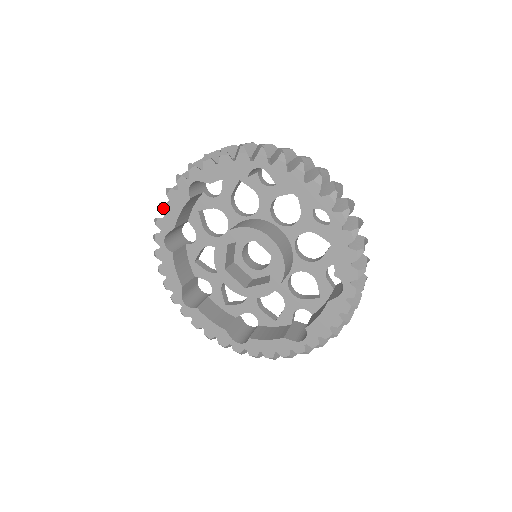
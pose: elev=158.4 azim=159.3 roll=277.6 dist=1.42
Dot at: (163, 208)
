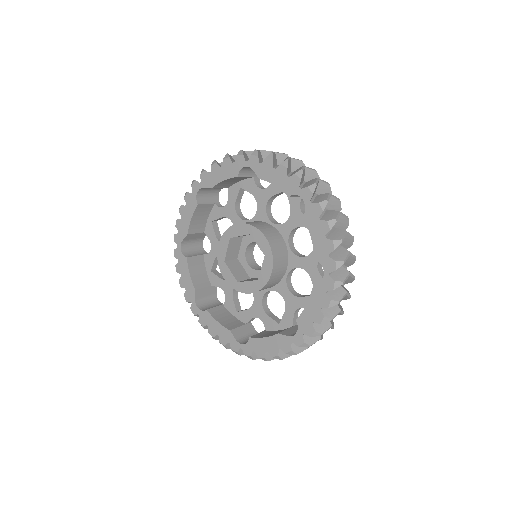
Dot at: (181, 284)
